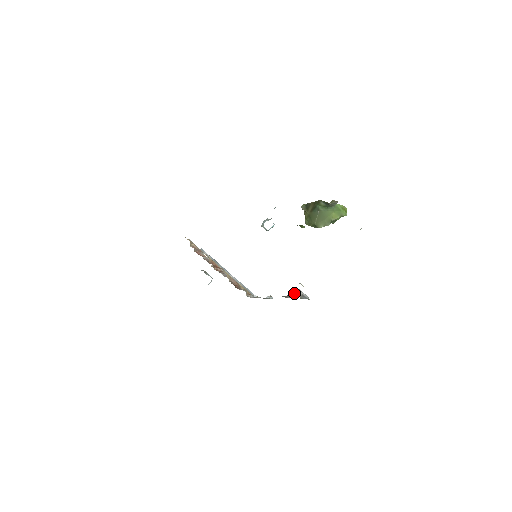
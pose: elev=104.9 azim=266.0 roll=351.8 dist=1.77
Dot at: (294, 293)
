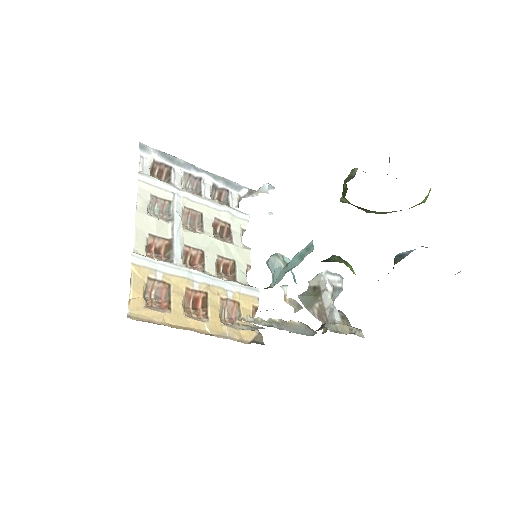
Dot at: (326, 320)
